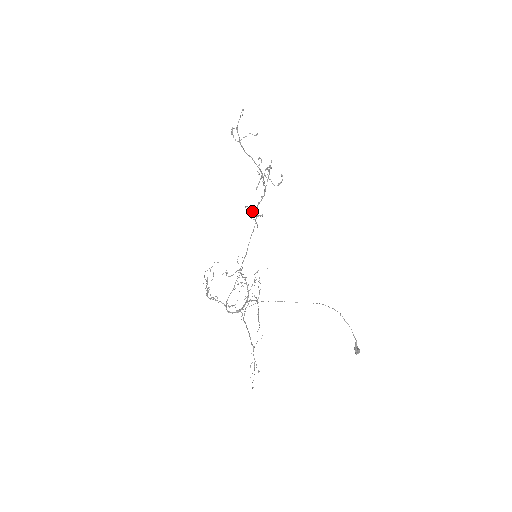
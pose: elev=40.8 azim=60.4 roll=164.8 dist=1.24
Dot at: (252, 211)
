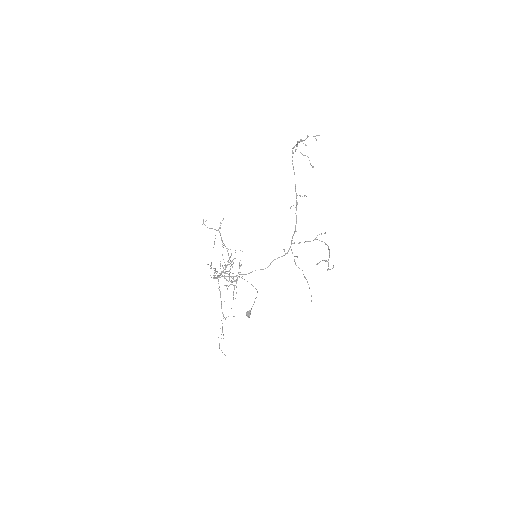
Dot at: occluded
